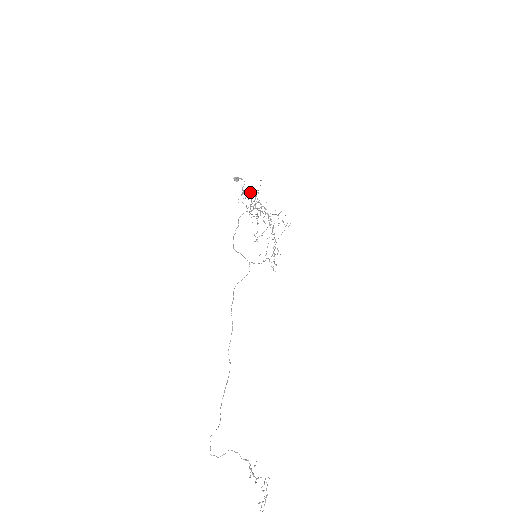
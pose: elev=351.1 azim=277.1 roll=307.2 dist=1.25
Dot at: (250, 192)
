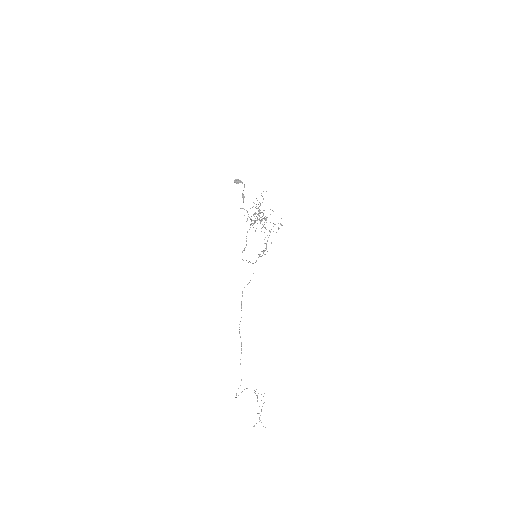
Dot at: occluded
